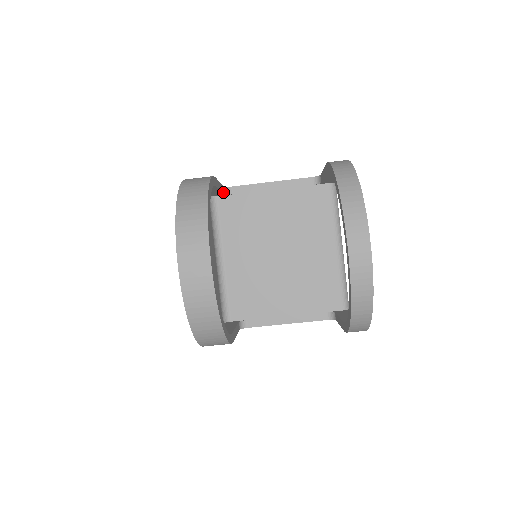
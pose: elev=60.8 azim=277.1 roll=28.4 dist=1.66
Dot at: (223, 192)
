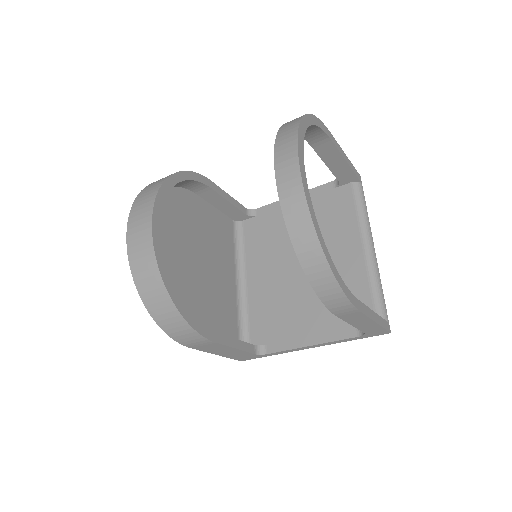
Dot at: (241, 210)
